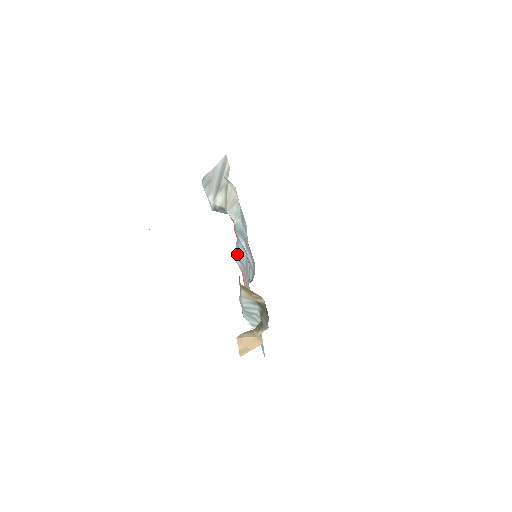
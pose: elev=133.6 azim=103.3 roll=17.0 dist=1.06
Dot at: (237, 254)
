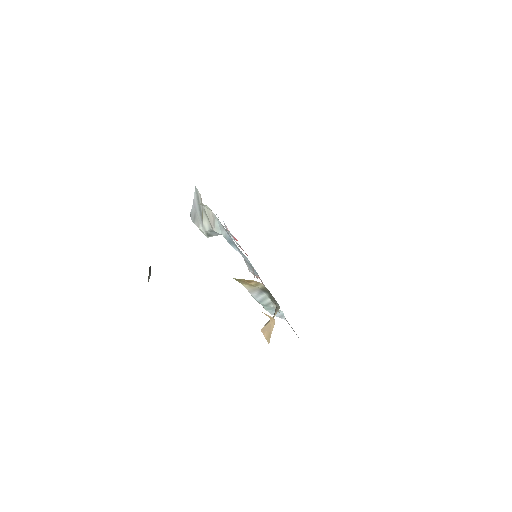
Dot at: (247, 265)
